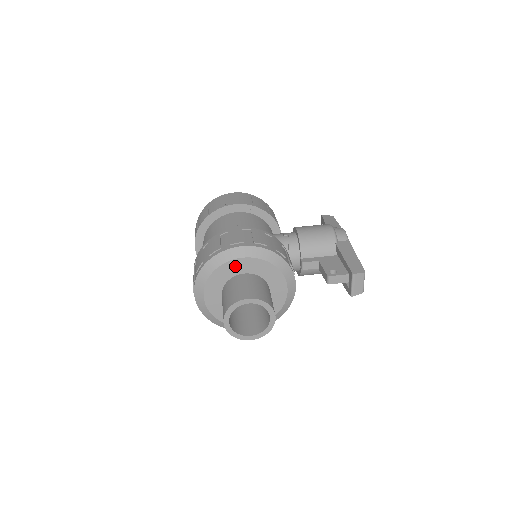
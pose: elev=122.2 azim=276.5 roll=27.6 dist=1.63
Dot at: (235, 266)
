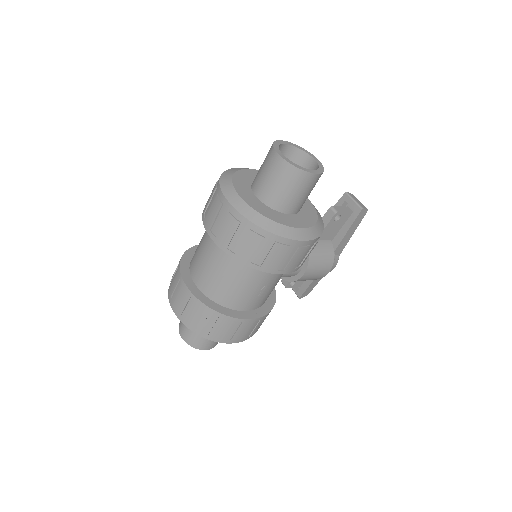
Dot at: (250, 174)
